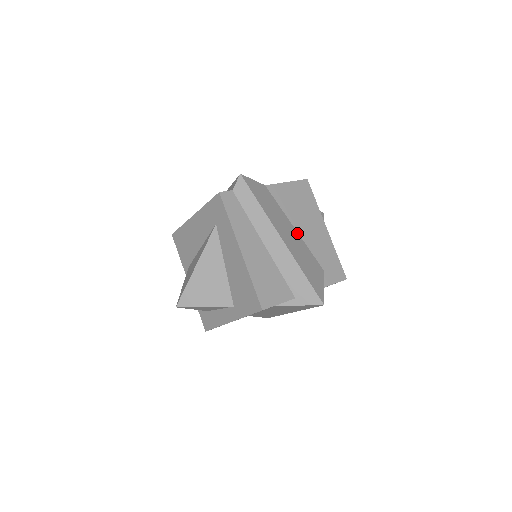
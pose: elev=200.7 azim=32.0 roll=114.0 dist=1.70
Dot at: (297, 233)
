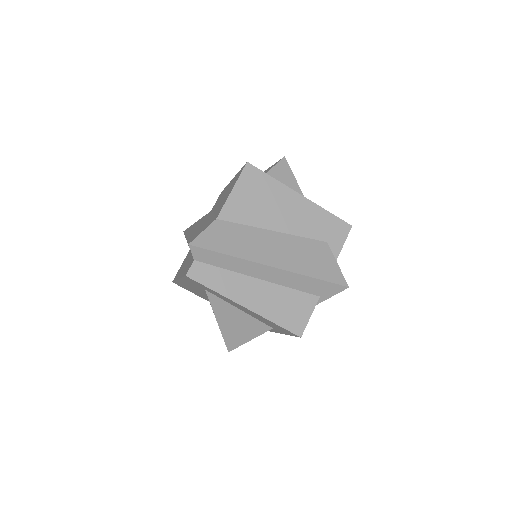
Dot at: (279, 234)
